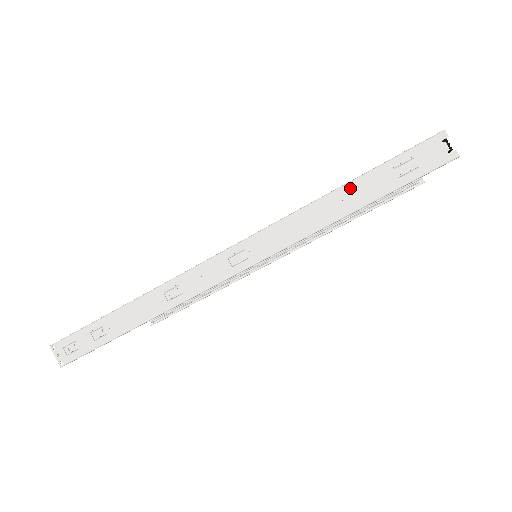
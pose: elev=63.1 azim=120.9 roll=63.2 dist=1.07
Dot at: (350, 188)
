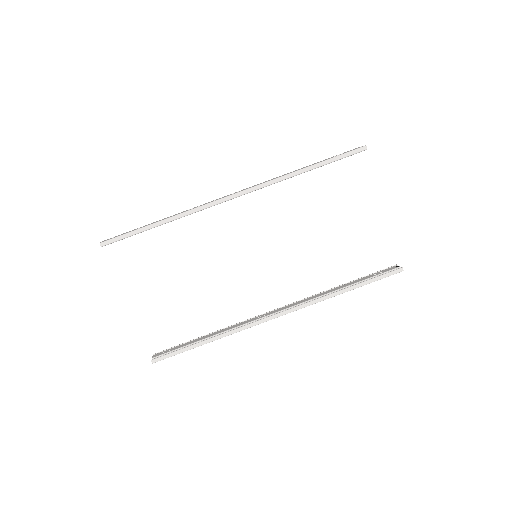
Dot at: (309, 165)
